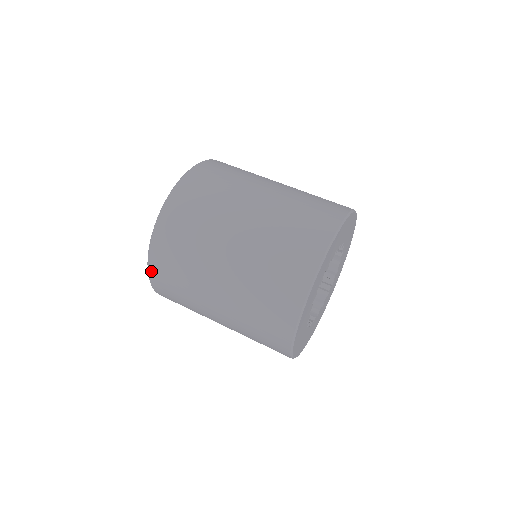
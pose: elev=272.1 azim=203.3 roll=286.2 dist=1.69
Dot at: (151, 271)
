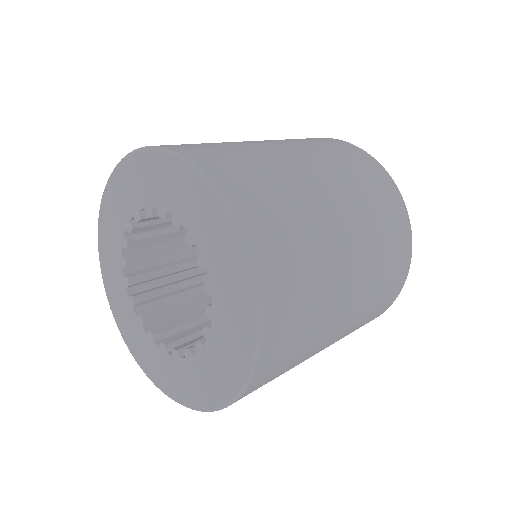
Dot at: (266, 310)
